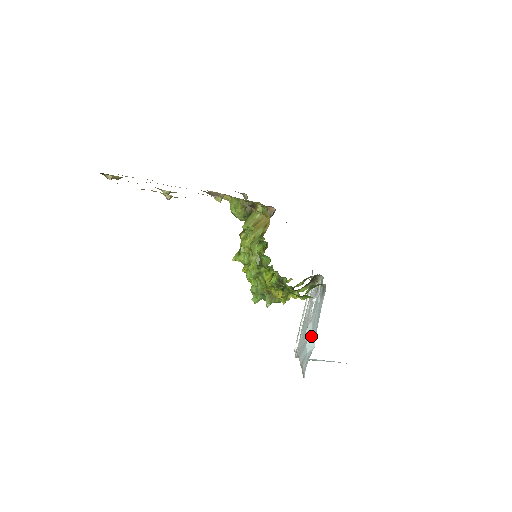
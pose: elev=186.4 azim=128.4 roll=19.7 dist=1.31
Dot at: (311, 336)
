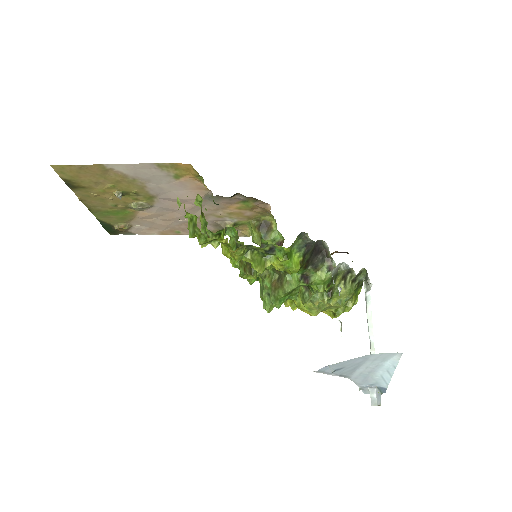
Dot at: occluded
